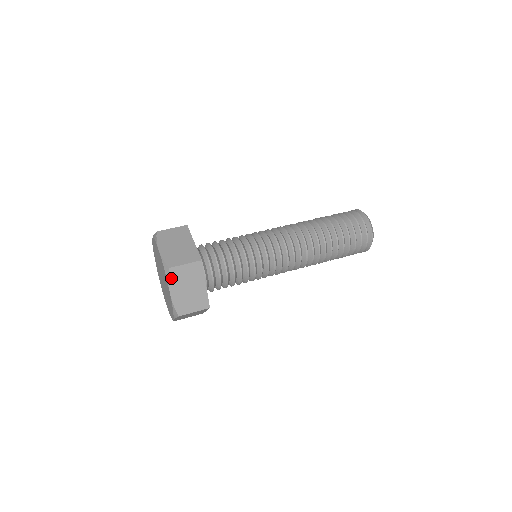
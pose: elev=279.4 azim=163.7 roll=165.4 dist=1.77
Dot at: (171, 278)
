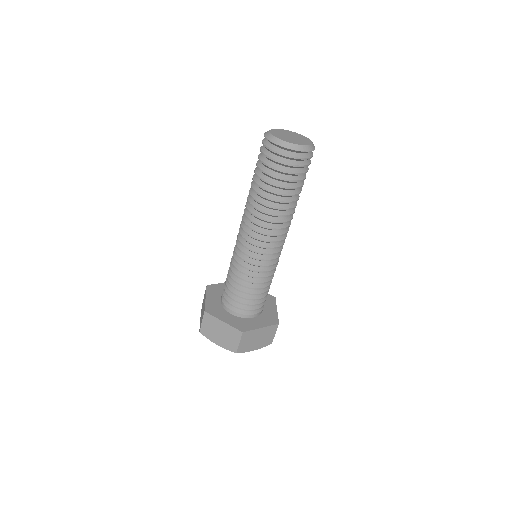
Dot at: (244, 351)
